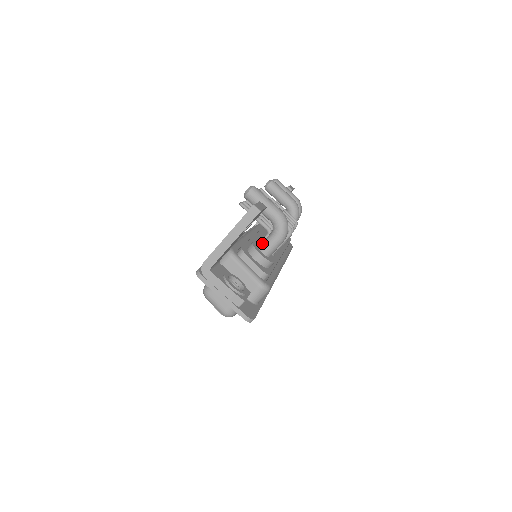
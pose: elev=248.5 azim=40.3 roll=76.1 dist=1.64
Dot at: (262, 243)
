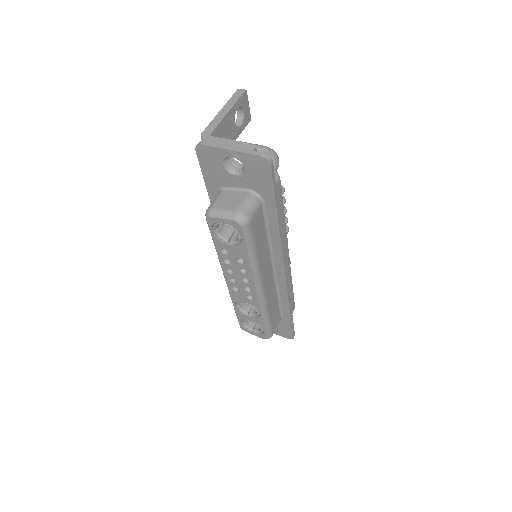
Dot at: occluded
